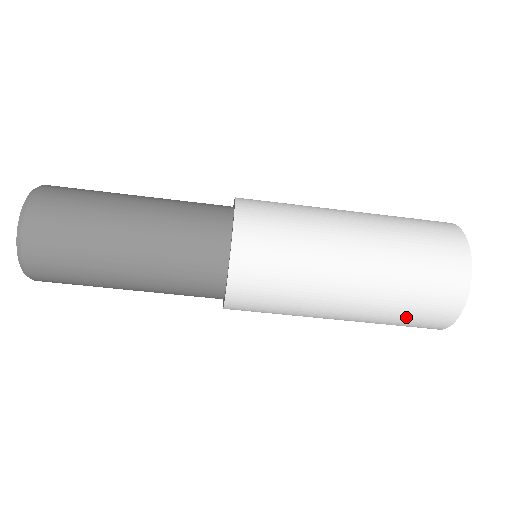
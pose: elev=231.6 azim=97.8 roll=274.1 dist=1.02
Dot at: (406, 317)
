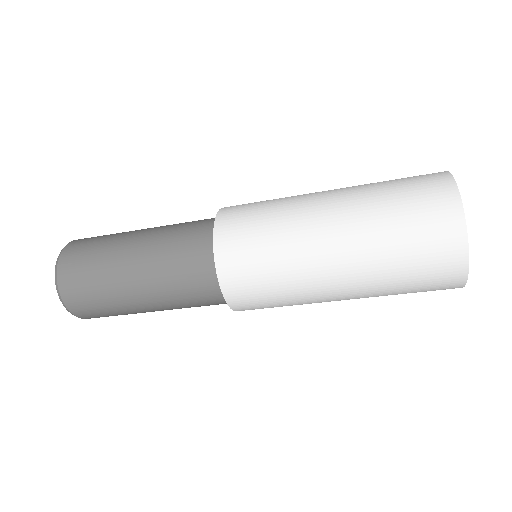
Dot at: (409, 291)
